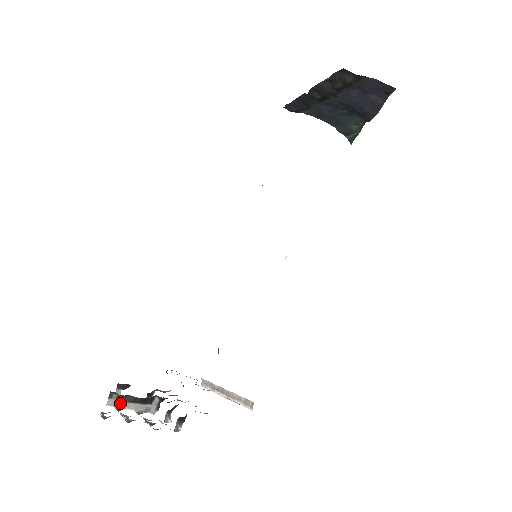
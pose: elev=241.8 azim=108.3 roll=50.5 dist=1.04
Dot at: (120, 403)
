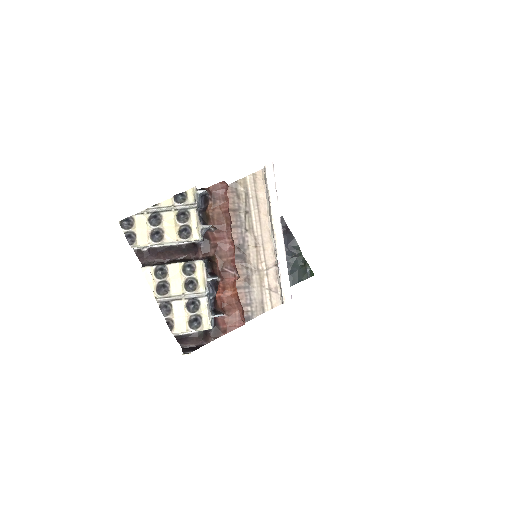
Dot at: (158, 266)
